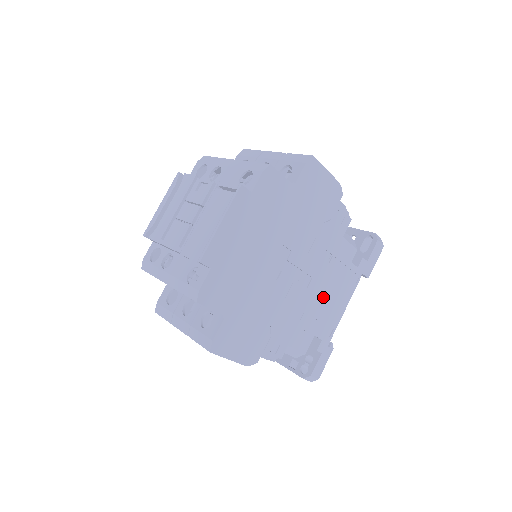
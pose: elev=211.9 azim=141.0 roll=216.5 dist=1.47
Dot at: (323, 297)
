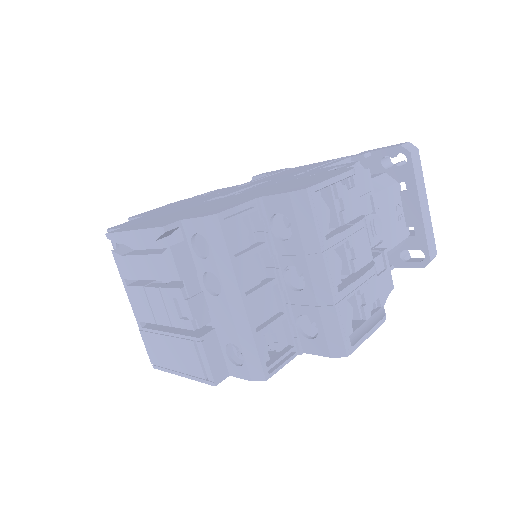
Dot at: occluded
